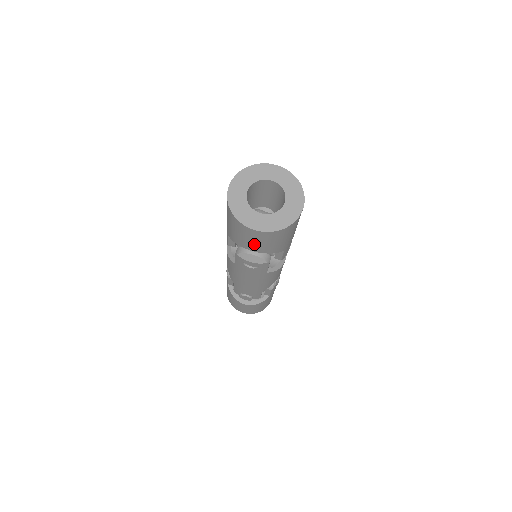
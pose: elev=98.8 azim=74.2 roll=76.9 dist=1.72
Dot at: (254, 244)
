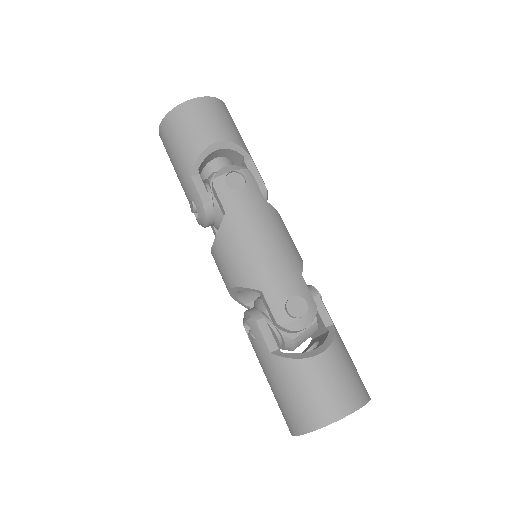
Dot at: (210, 126)
